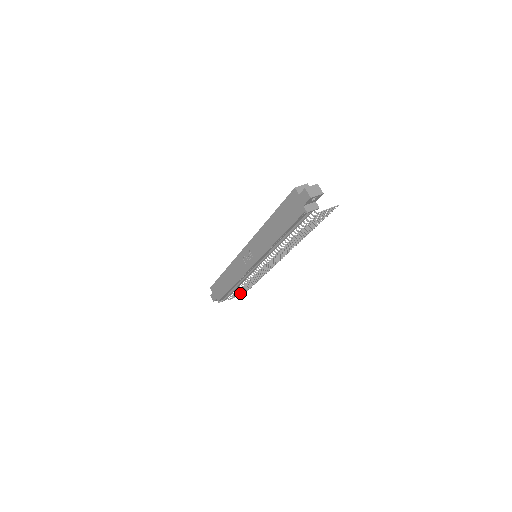
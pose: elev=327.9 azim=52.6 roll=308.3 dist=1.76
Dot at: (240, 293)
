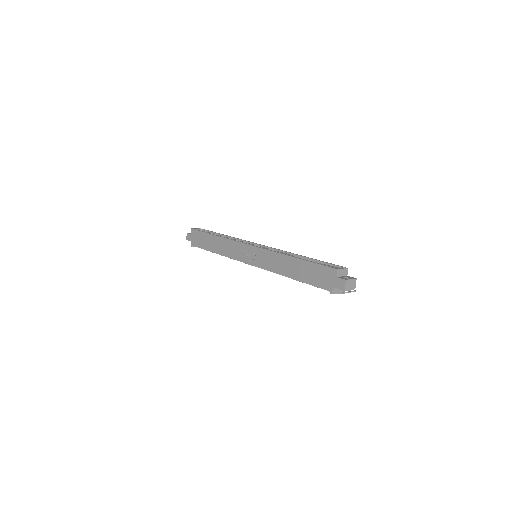
Dot at: occluded
